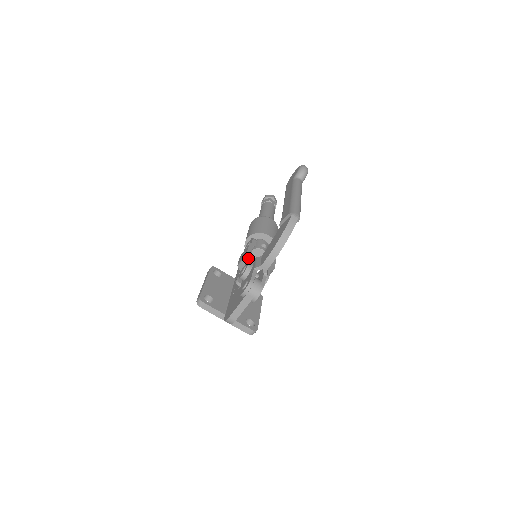
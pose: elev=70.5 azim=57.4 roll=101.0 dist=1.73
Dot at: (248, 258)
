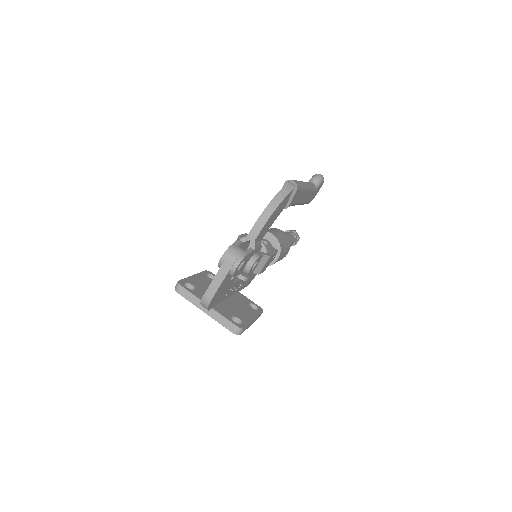
Dot at: occluded
